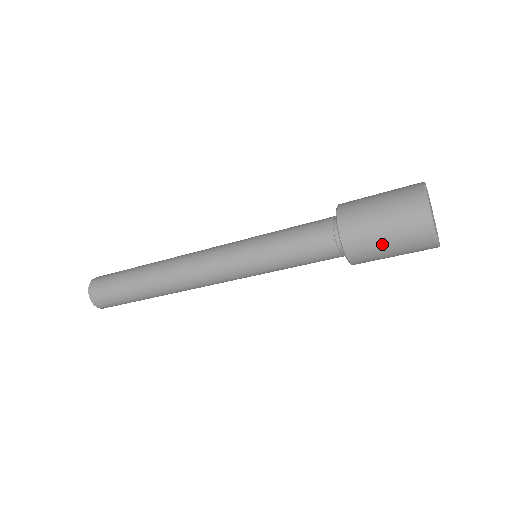
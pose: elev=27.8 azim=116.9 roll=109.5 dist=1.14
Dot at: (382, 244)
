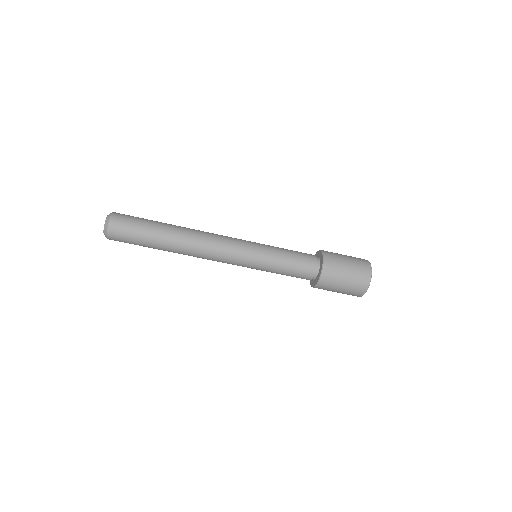
Dot at: (337, 290)
